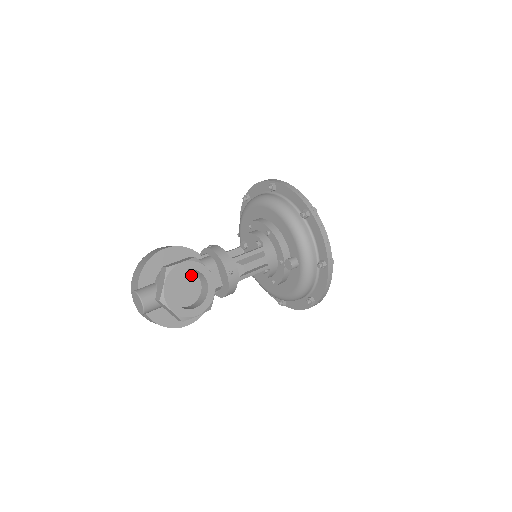
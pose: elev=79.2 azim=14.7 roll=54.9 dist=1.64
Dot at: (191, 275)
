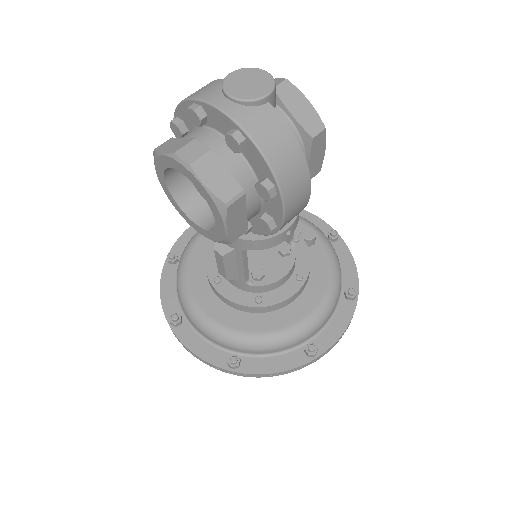
Dot at: occluded
